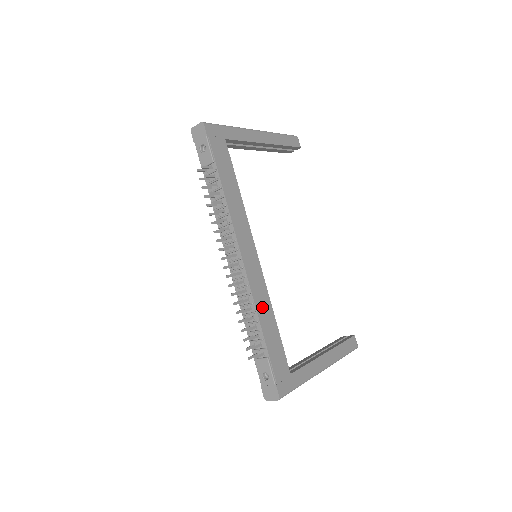
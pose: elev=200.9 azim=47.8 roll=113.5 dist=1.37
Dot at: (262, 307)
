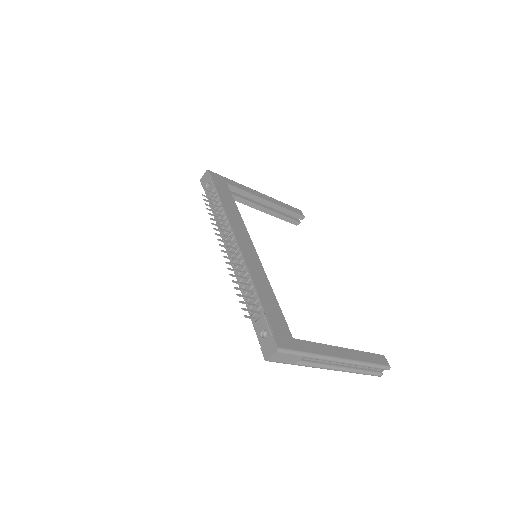
Dot at: (258, 278)
